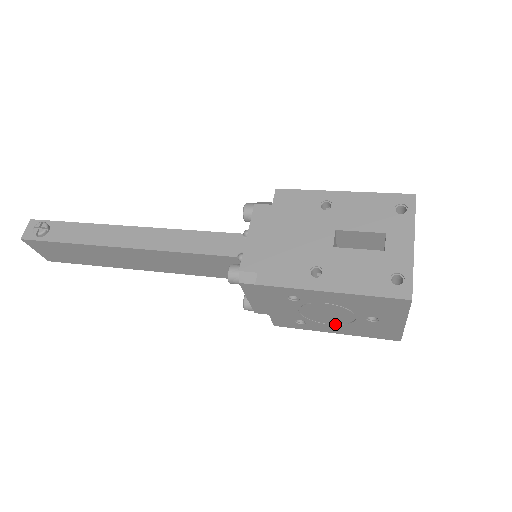
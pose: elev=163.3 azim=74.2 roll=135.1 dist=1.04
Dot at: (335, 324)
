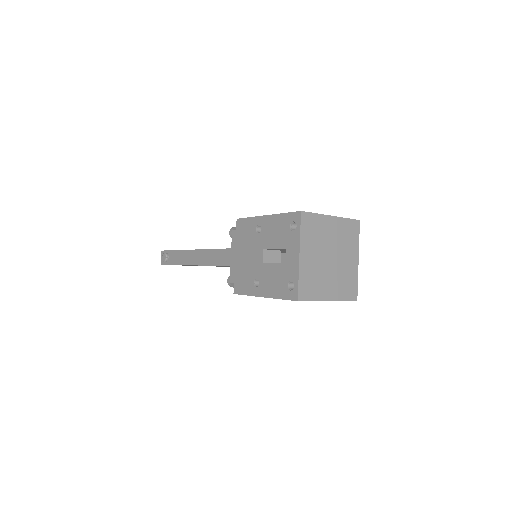
Dot at: occluded
